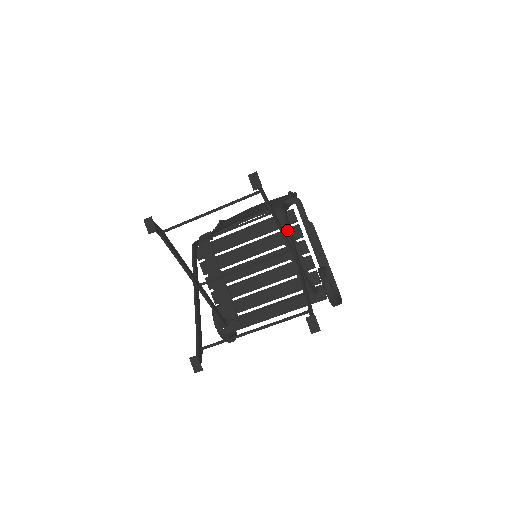
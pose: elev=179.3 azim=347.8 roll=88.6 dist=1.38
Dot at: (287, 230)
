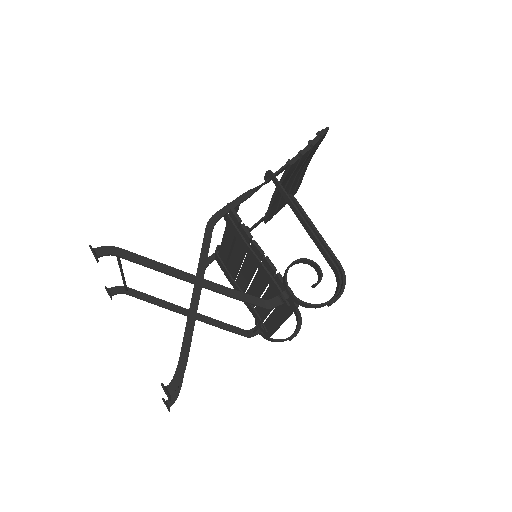
Dot at: (237, 234)
